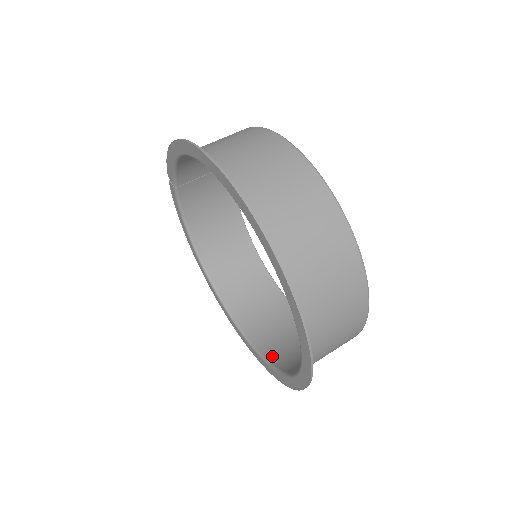
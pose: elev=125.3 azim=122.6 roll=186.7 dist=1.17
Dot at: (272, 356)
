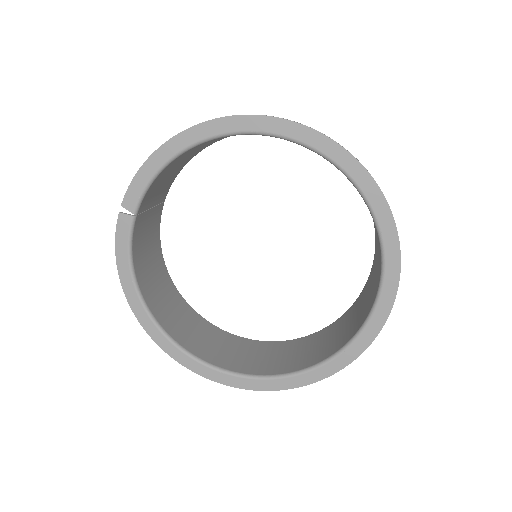
Dot at: (291, 368)
